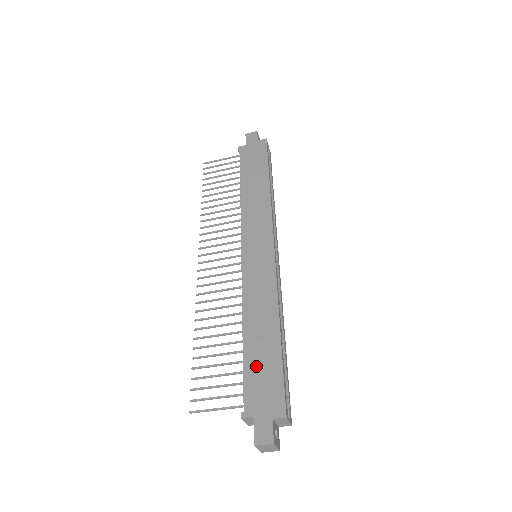
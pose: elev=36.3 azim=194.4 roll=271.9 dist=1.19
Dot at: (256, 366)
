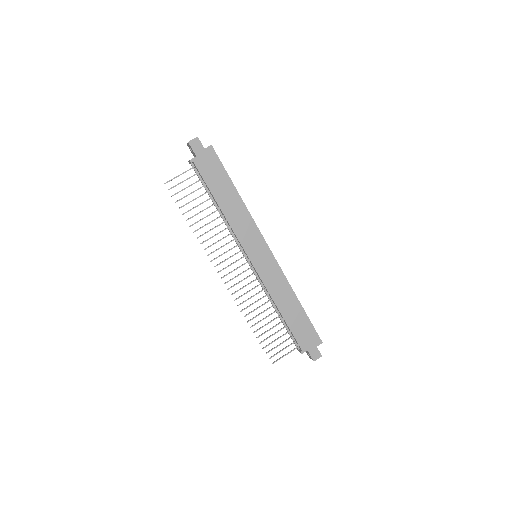
Dot at: (297, 327)
